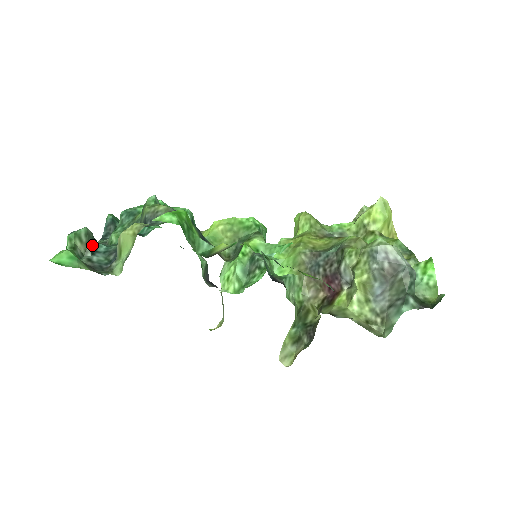
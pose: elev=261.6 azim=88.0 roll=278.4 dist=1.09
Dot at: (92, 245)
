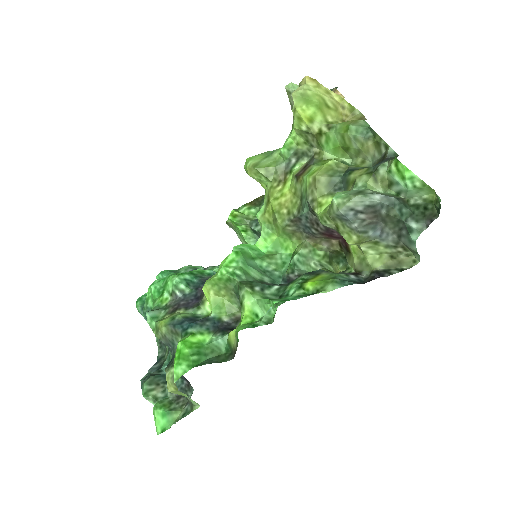
Dot at: (160, 379)
